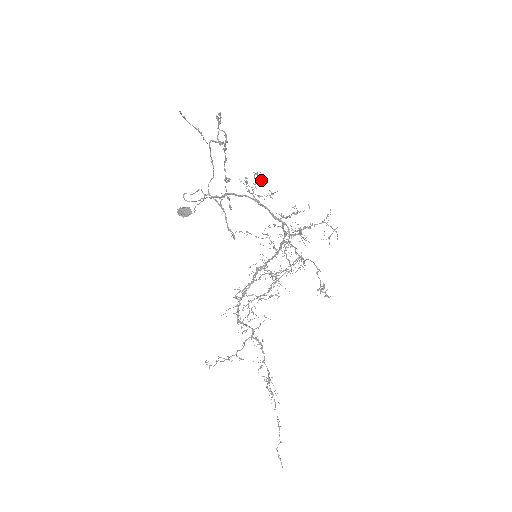
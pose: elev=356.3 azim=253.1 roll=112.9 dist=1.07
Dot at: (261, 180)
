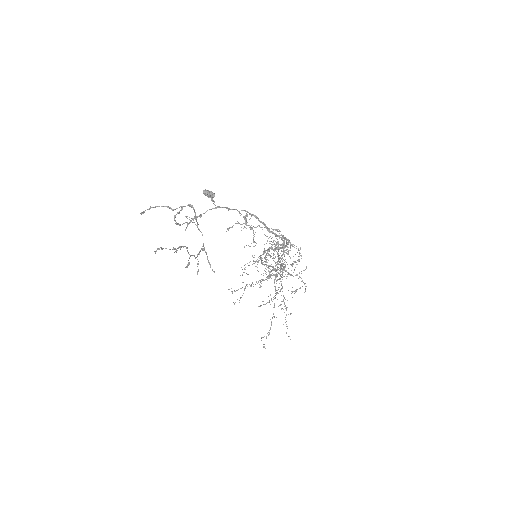
Dot at: occluded
